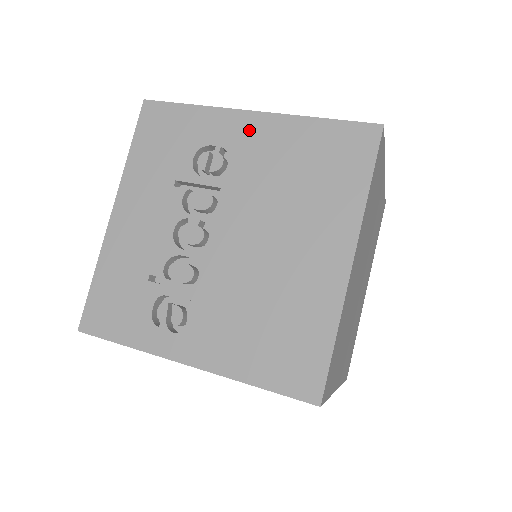
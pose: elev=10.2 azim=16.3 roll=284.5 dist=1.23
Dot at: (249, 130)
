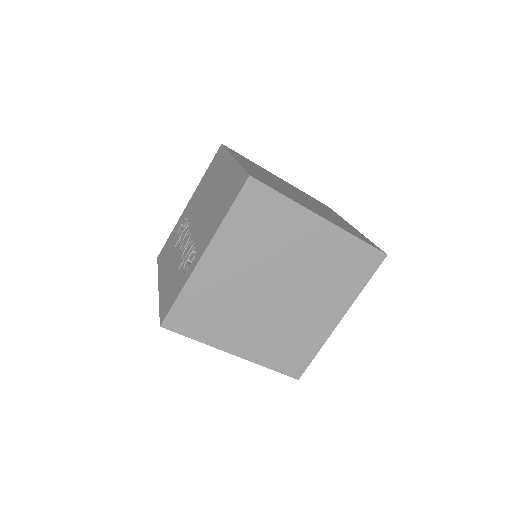
Dot at: (189, 205)
